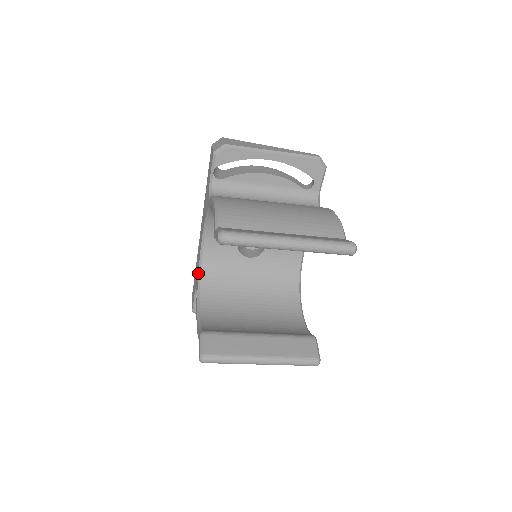
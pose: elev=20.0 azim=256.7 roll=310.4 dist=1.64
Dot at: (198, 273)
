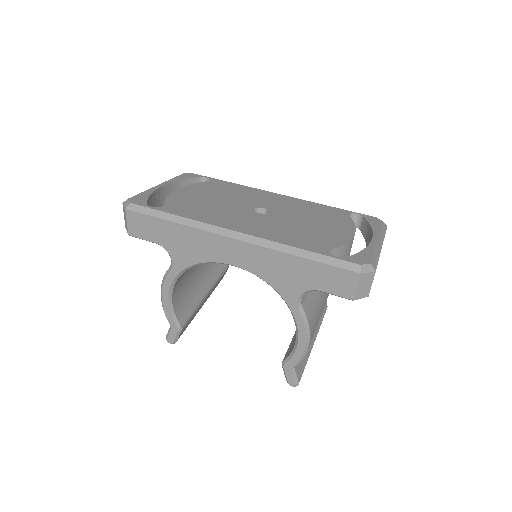
Dot at: (193, 265)
